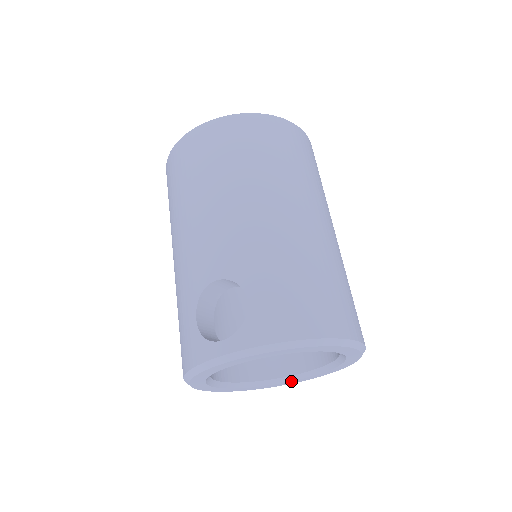
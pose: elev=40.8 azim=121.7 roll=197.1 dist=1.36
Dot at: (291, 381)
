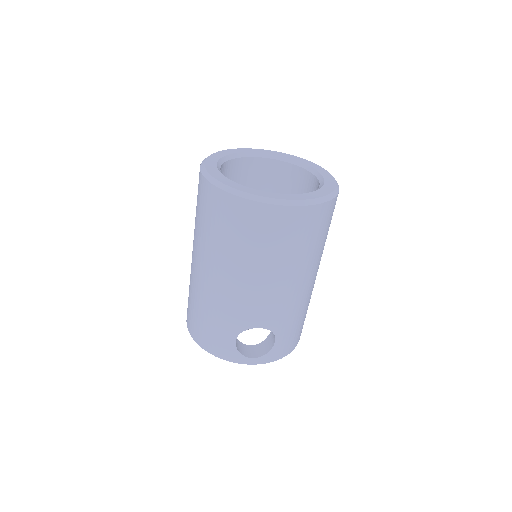
Dot at: occluded
